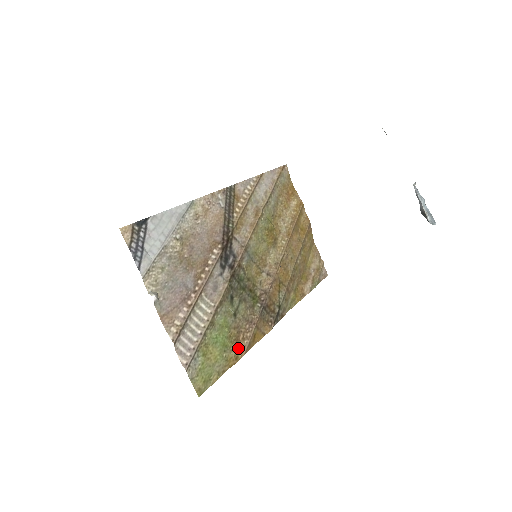
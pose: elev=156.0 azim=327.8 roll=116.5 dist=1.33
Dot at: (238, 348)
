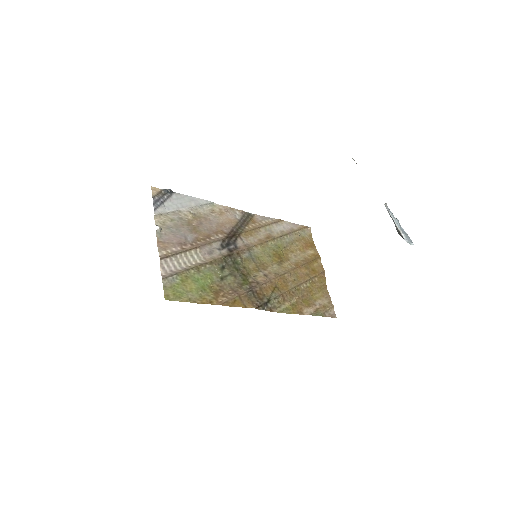
Dot at: (215, 298)
